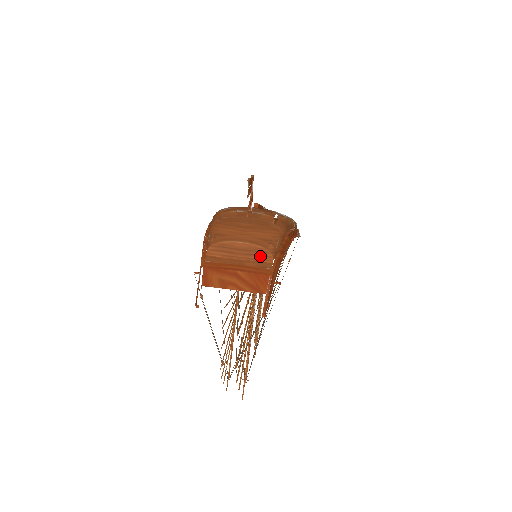
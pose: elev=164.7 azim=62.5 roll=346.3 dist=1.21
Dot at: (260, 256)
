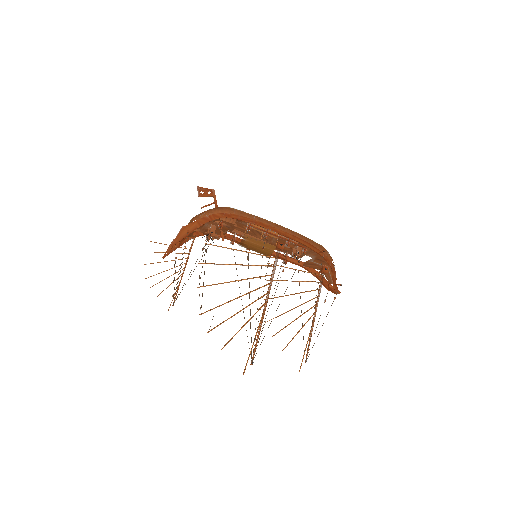
Dot at: occluded
